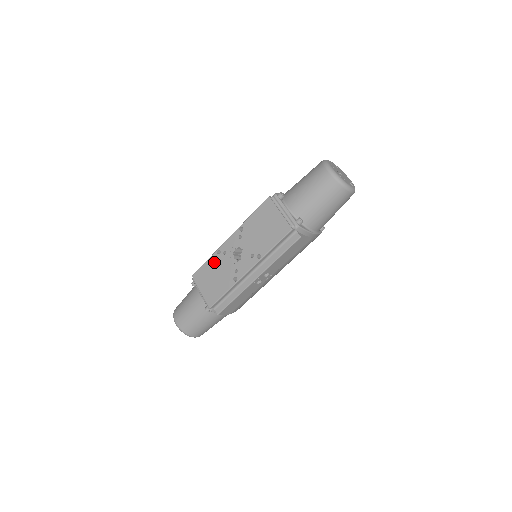
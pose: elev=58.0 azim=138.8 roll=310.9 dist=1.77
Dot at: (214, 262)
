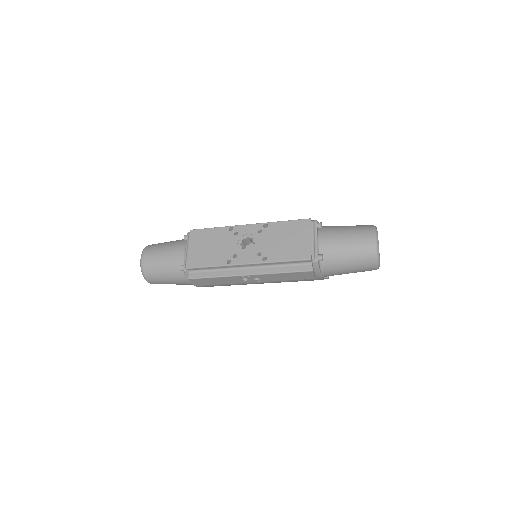
Dot at: (220, 234)
